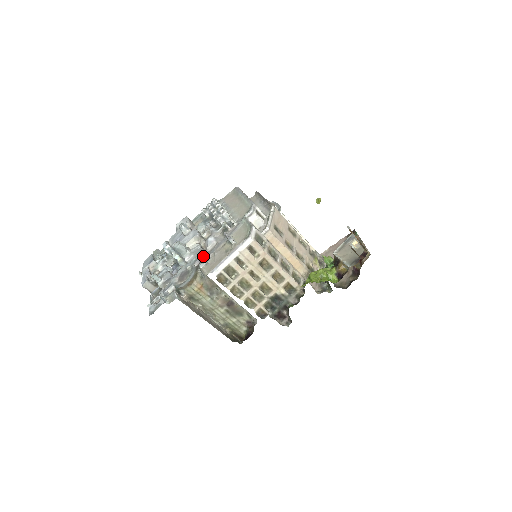
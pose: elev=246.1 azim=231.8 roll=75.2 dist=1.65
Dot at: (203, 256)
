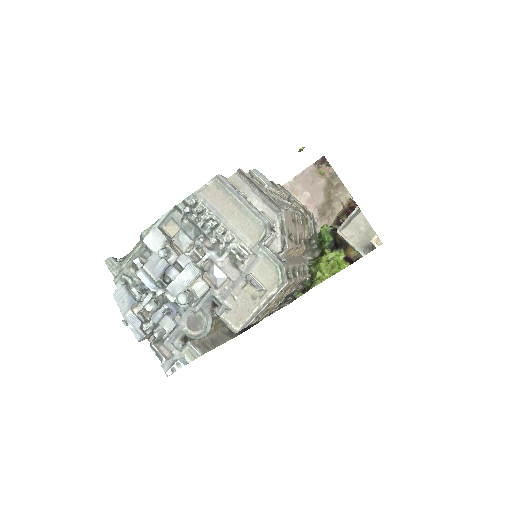
Dot at: (216, 299)
